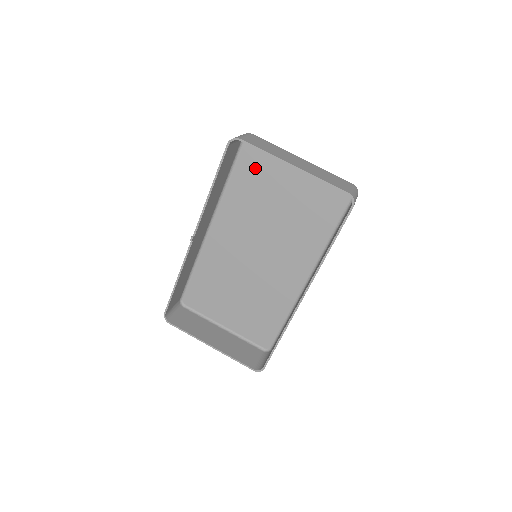
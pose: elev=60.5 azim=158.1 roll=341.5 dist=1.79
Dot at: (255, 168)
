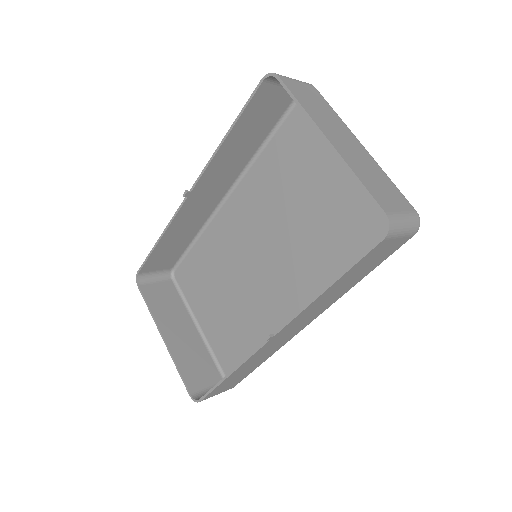
Dot at: (302, 138)
